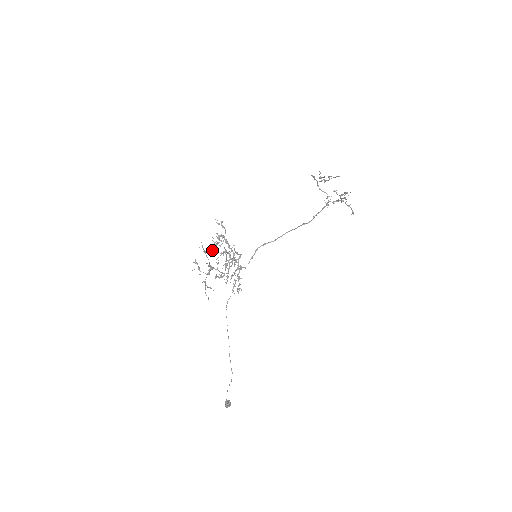
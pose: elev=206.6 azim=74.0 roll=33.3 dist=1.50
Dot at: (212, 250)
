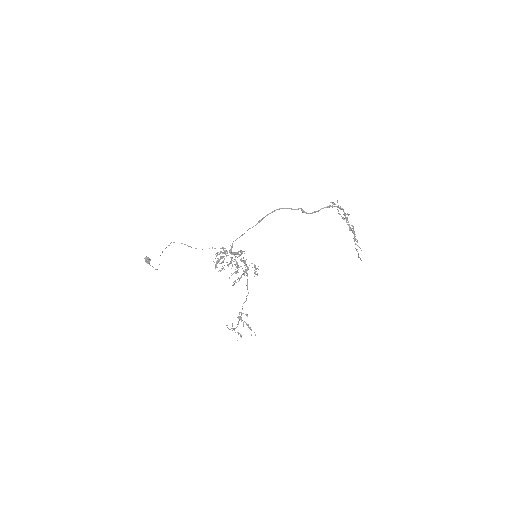
Dot at: occluded
